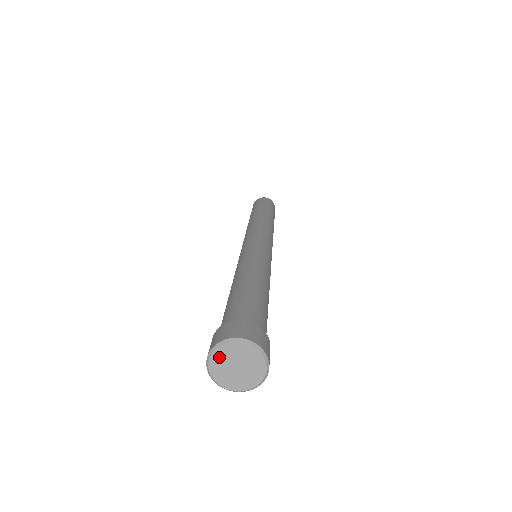
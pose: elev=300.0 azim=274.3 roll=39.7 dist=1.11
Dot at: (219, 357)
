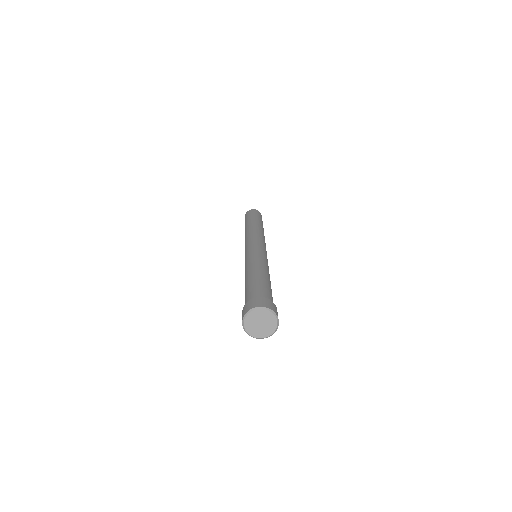
Dot at: (250, 319)
